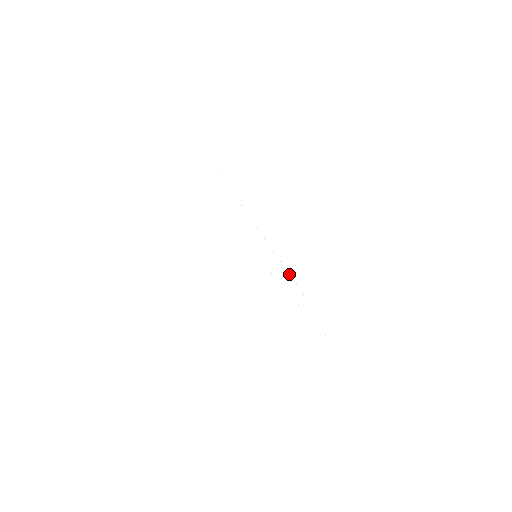
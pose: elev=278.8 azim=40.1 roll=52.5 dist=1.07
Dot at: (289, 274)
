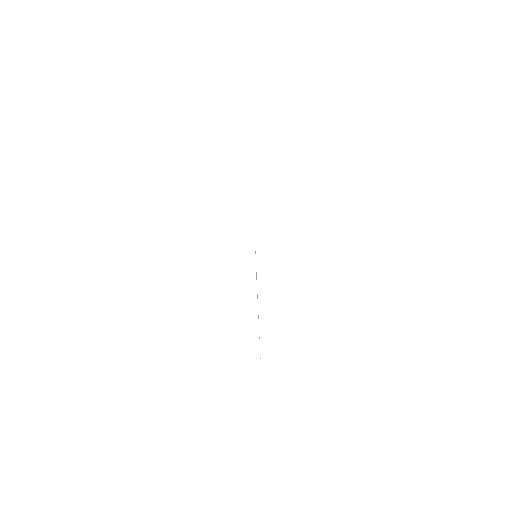
Dot at: occluded
